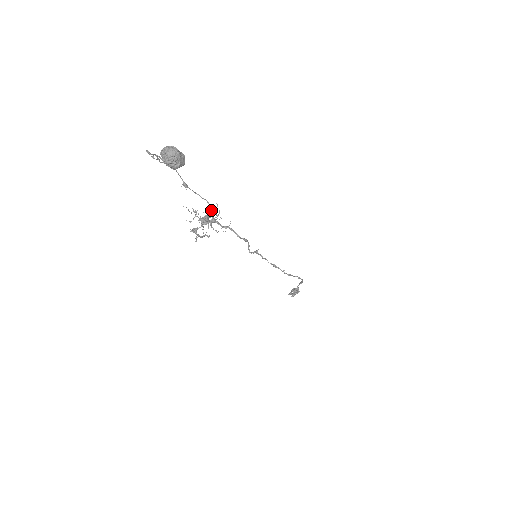
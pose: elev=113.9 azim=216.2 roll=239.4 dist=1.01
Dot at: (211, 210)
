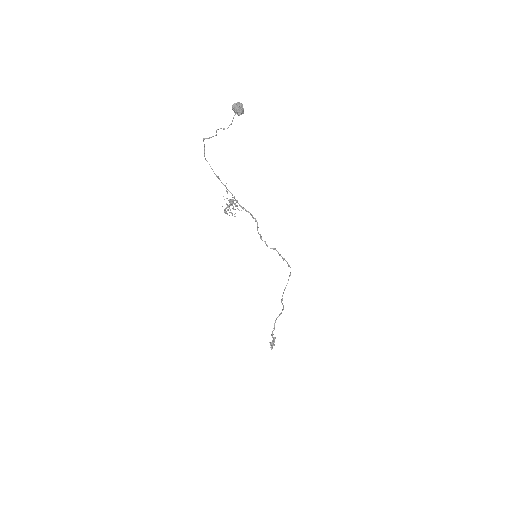
Dot at: occluded
